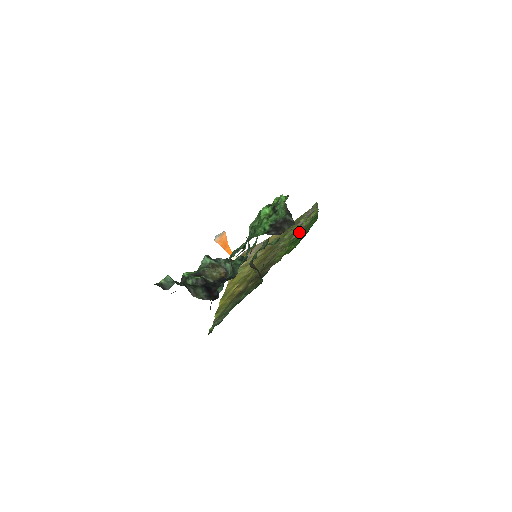
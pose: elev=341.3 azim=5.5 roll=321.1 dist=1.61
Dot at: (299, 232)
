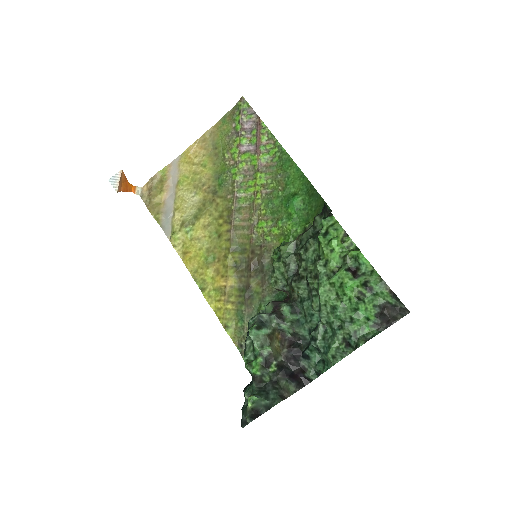
Dot at: (269, 183)
